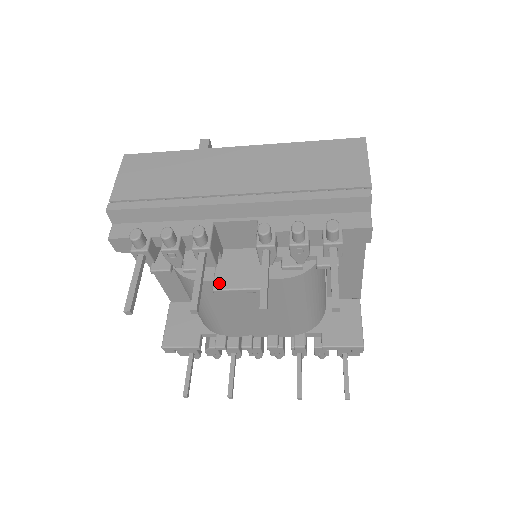
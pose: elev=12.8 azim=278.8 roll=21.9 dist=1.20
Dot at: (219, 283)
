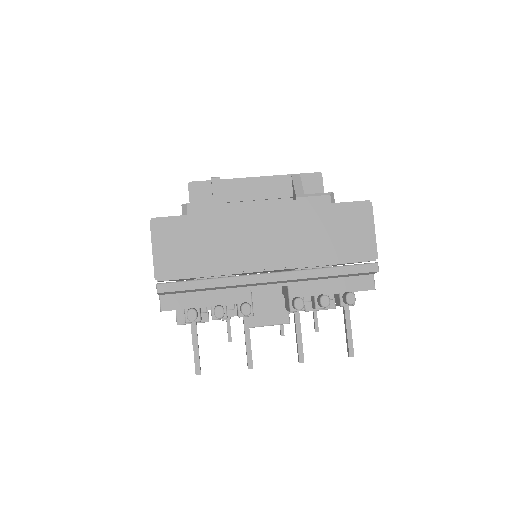
Dot at: (252, 322)
